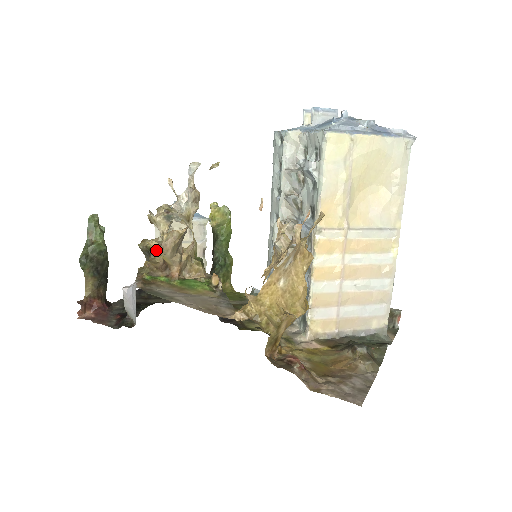
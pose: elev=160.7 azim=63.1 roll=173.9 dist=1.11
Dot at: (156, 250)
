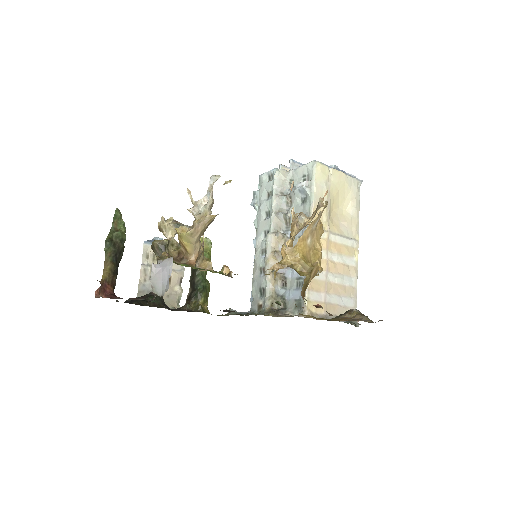
Dot at: (188, 231)
